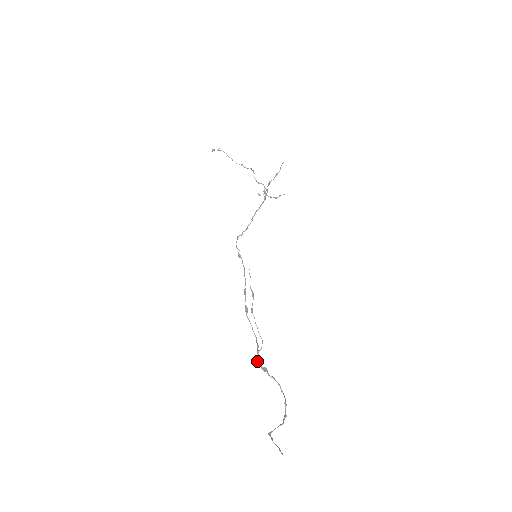
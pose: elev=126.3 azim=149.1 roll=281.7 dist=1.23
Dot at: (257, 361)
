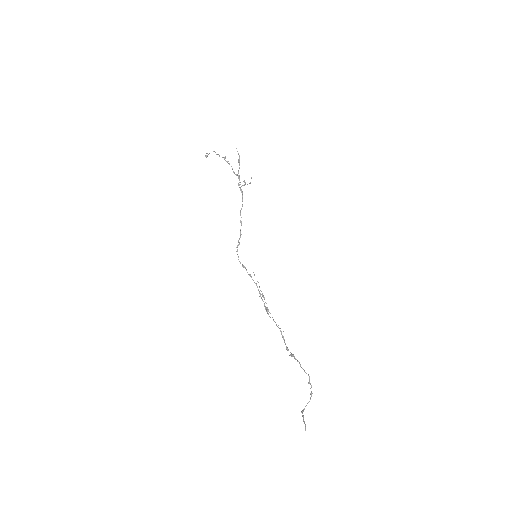
Dot at: occluded
